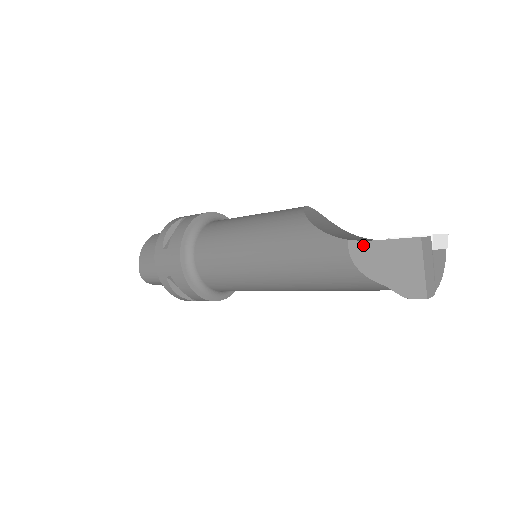
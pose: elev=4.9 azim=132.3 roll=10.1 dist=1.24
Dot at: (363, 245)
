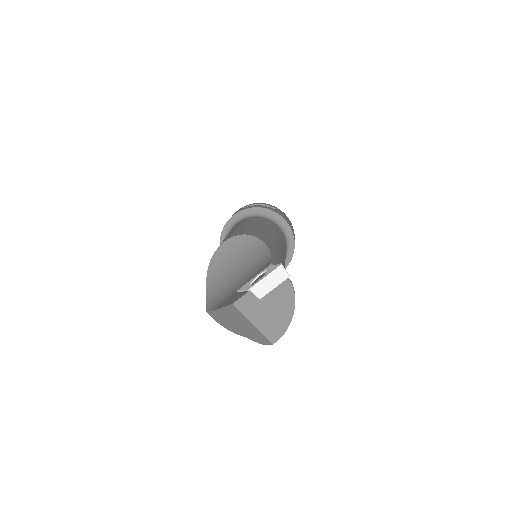
Dot at: (214, 314)
